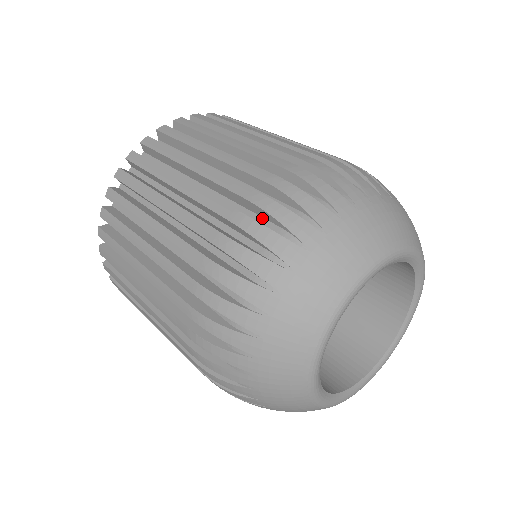
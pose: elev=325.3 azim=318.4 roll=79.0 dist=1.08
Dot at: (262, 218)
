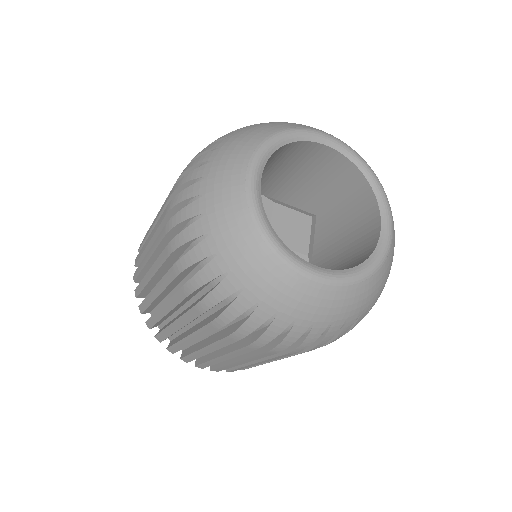
Dot at: occluded
